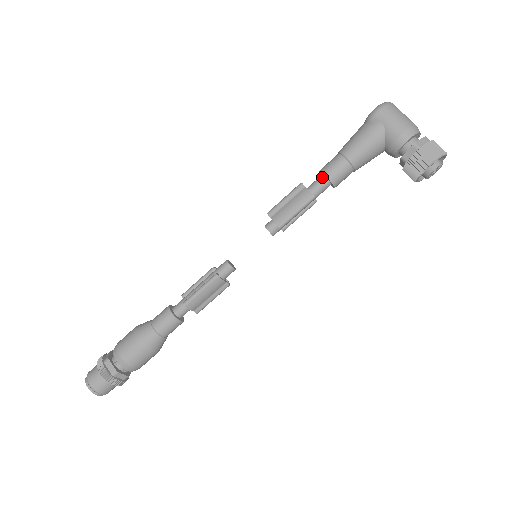
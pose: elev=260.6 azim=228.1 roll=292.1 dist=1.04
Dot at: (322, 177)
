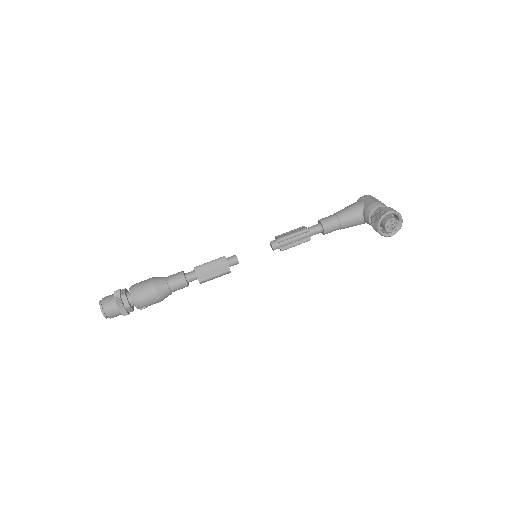
Dot at: (318, 223)
